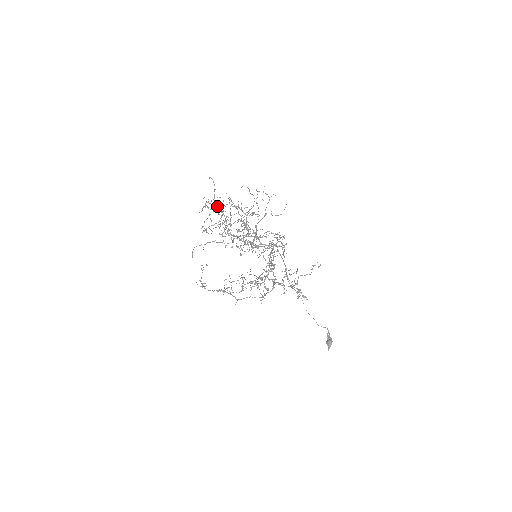
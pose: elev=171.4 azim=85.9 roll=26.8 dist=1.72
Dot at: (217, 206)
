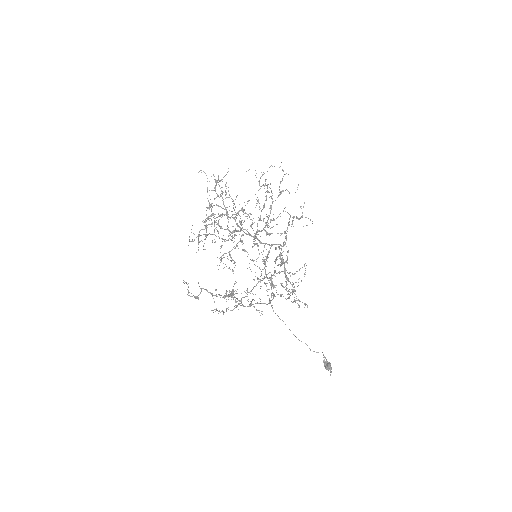
Dot at: occluded
